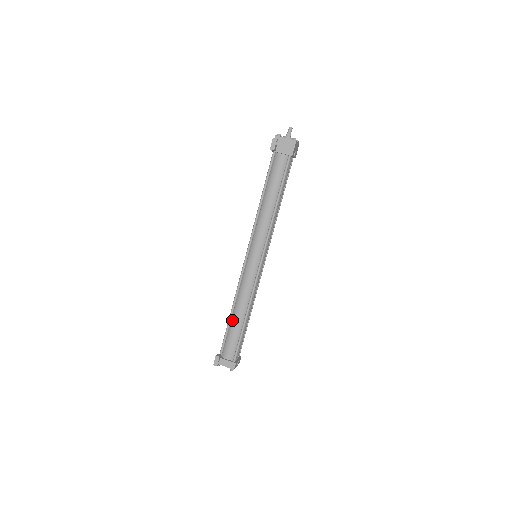
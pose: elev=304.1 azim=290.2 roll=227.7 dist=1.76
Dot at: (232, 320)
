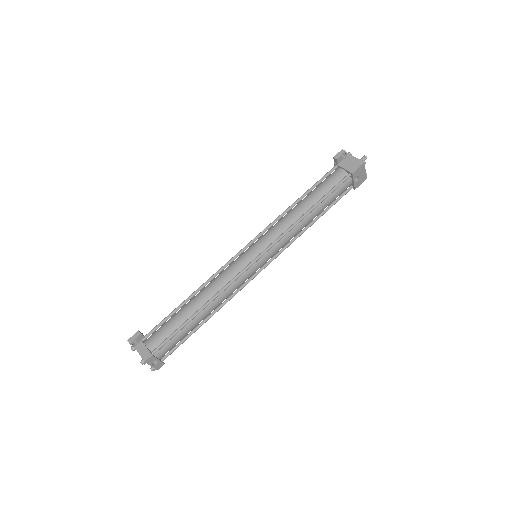
Dot at: (185, 305)
